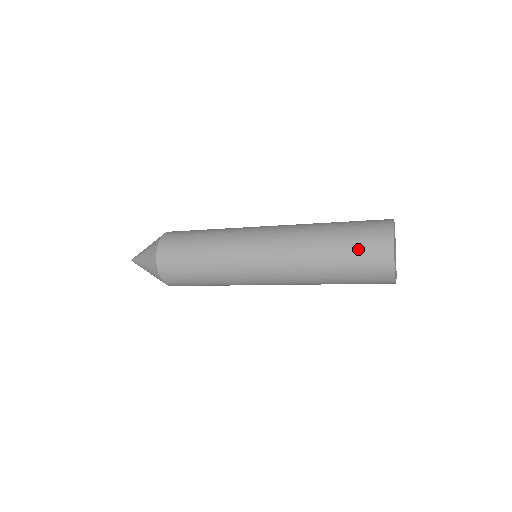
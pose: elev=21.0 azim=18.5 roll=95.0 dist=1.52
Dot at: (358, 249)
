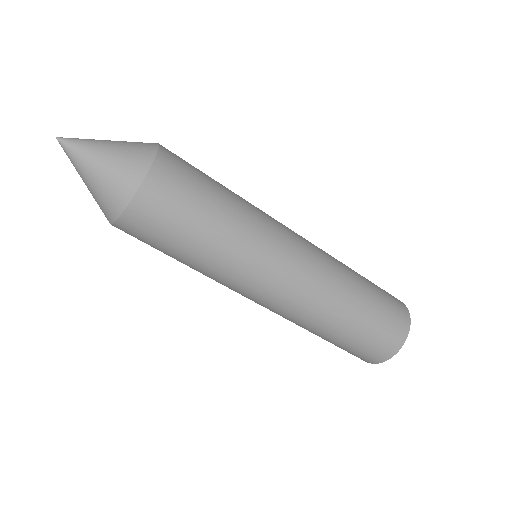
Dot at: (384, 315)
